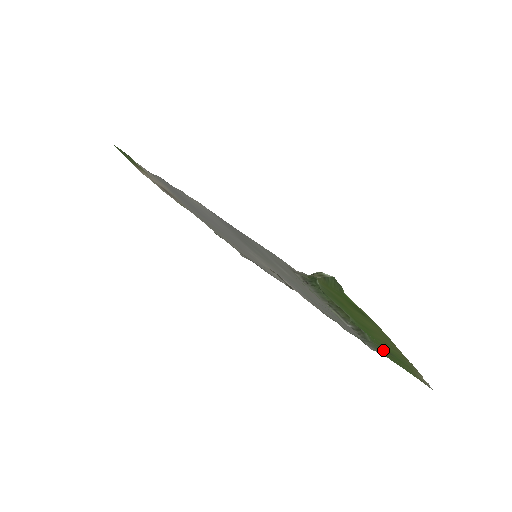
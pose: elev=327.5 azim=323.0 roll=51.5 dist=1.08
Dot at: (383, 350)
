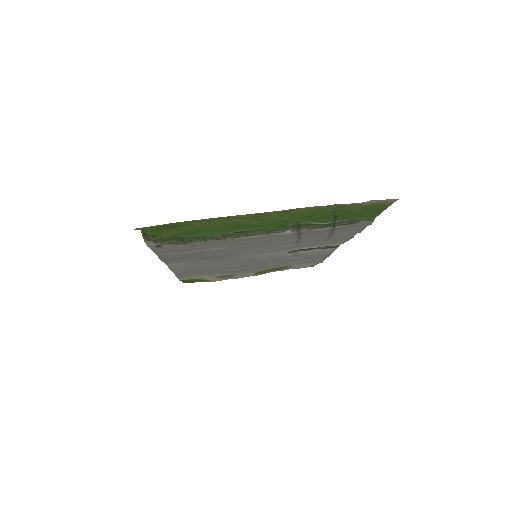
Dot at: (336, 218)
